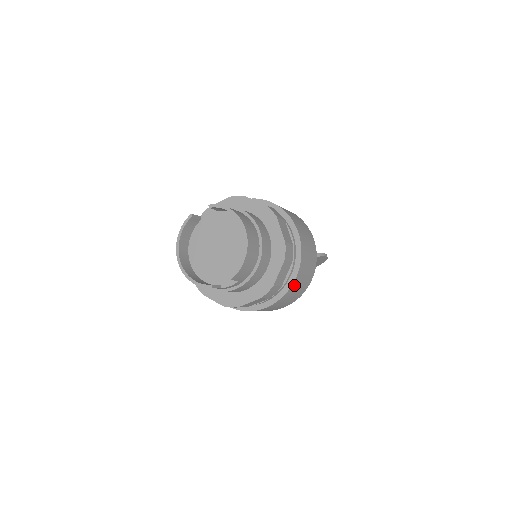
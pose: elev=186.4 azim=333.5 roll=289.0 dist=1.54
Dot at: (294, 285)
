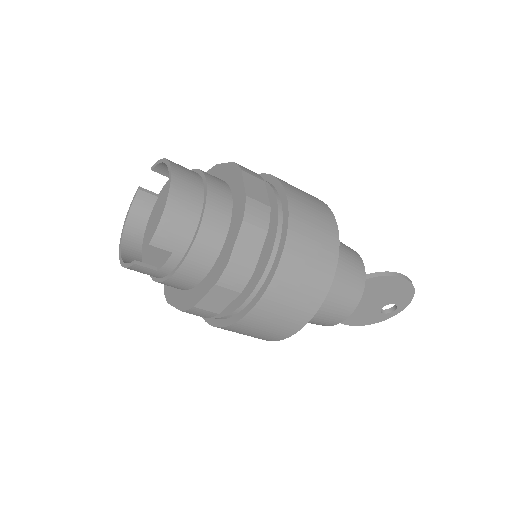
Dot at: (283, 273)
